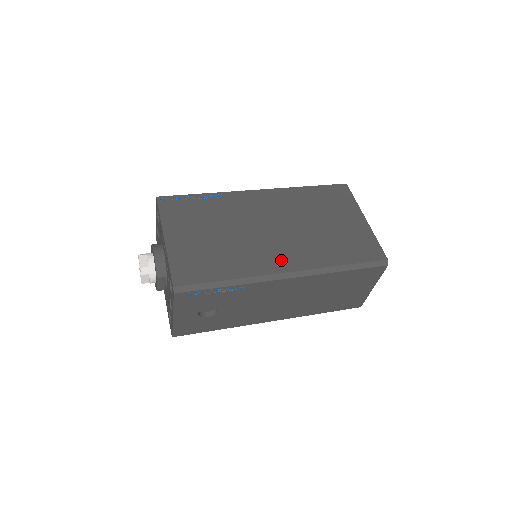
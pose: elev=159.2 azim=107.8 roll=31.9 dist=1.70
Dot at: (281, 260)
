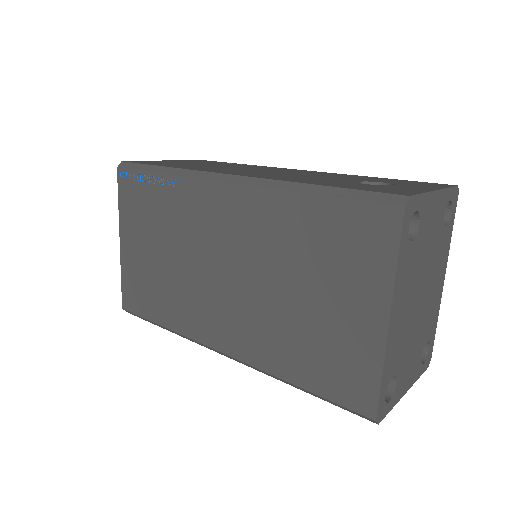
Dot at: (218, 331)
